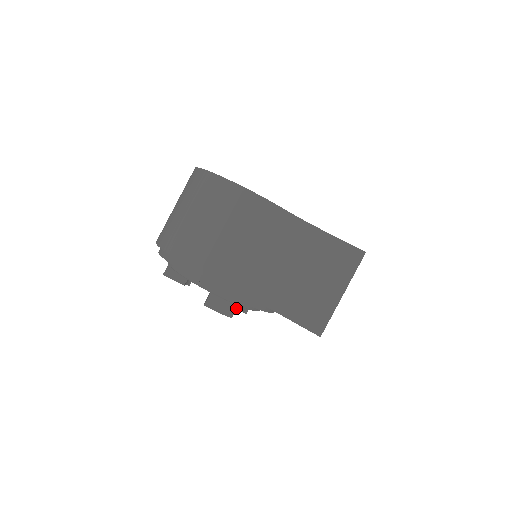
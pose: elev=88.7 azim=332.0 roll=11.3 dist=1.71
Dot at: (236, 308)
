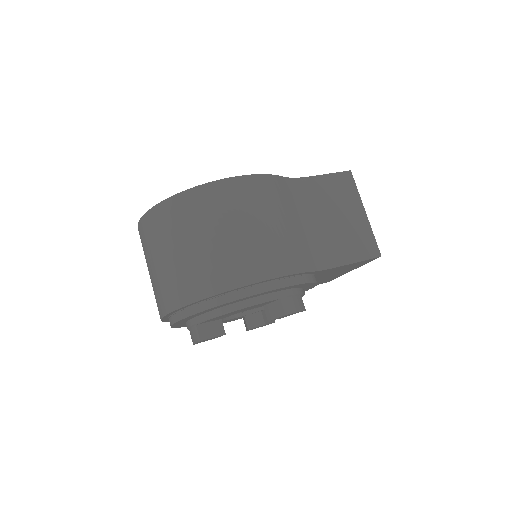
Dot at: (301, 298)
